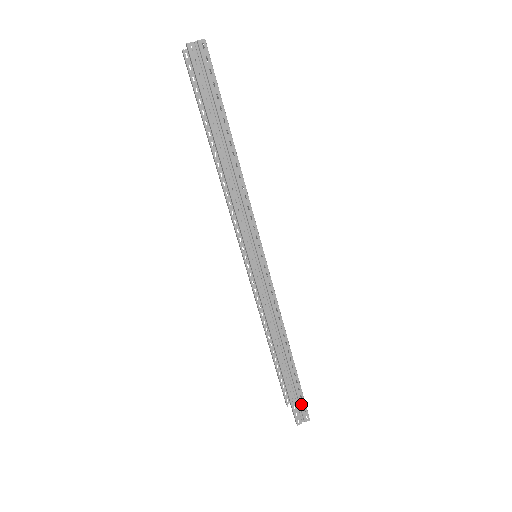
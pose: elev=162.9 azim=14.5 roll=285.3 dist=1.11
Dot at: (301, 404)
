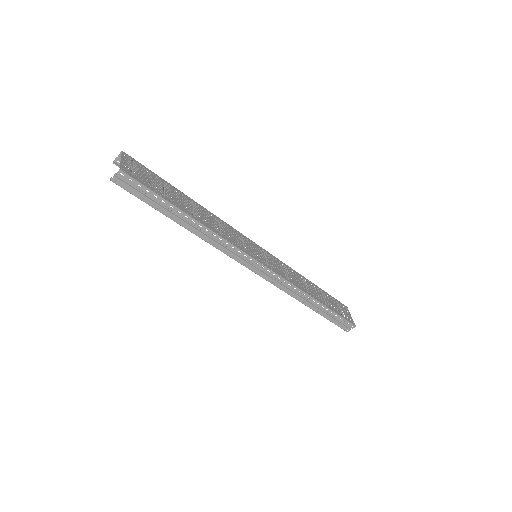
Dot at: (343, 322)
